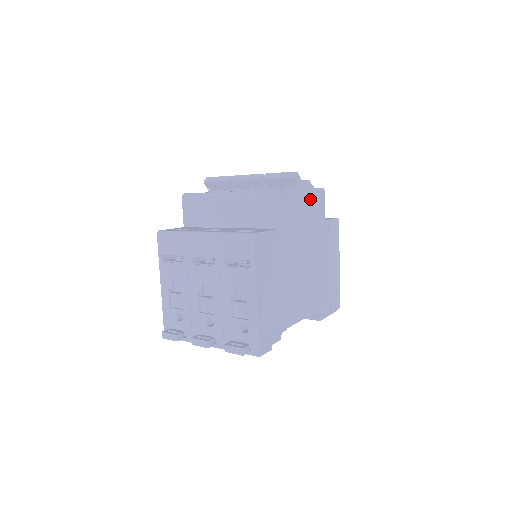
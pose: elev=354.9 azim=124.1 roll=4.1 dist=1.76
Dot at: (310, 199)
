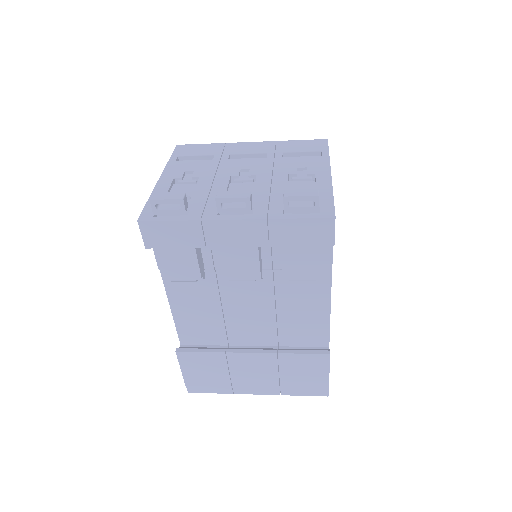
Dot at: occluded
